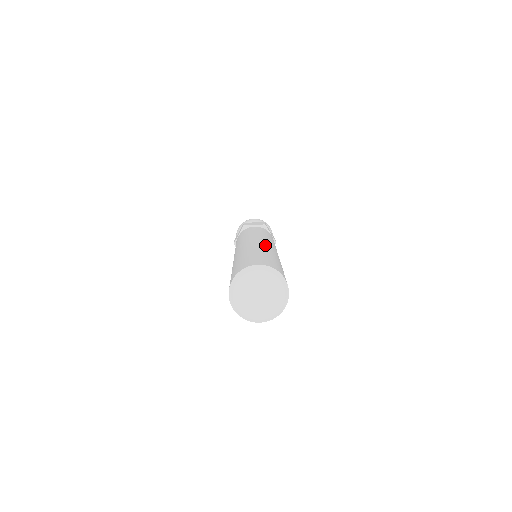
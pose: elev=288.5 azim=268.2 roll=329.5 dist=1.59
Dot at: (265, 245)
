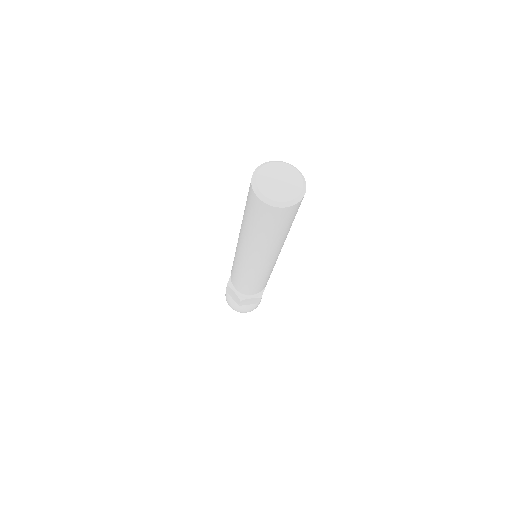
Dot at: occluded
